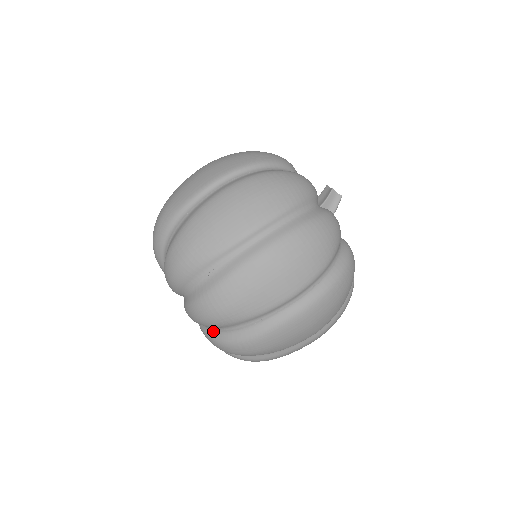
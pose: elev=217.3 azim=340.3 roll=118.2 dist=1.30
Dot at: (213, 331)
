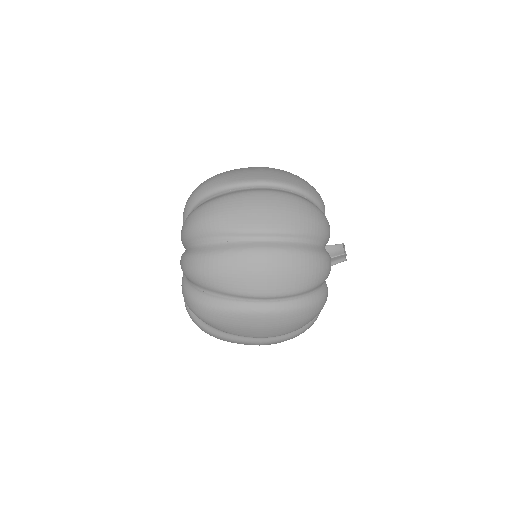
Dot at: occluded
